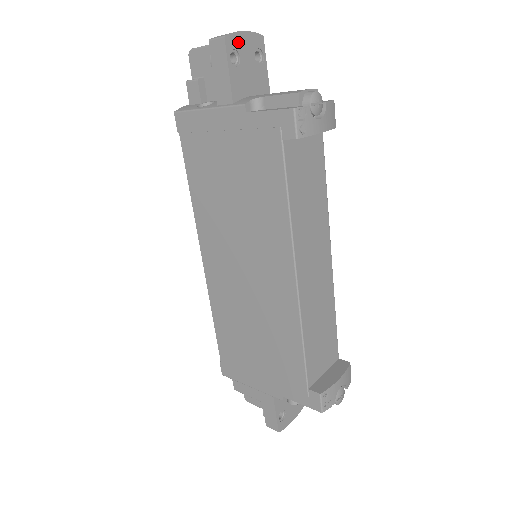
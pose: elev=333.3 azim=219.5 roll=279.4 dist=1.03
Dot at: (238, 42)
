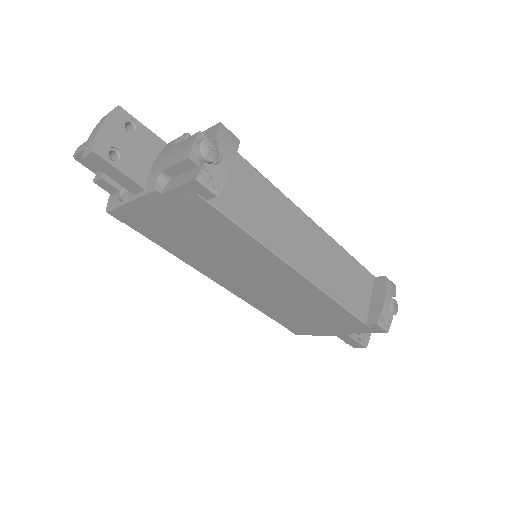
Dot at: (106, 139)
